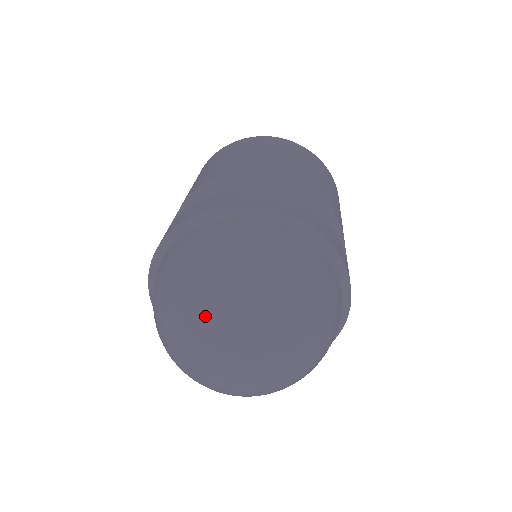
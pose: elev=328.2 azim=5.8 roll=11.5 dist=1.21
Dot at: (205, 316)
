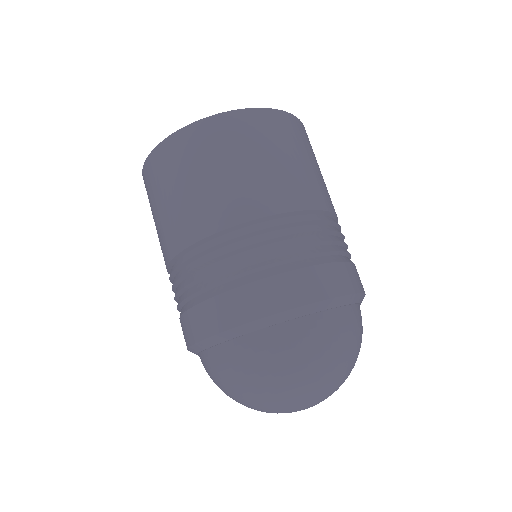
Dot at: occluded
